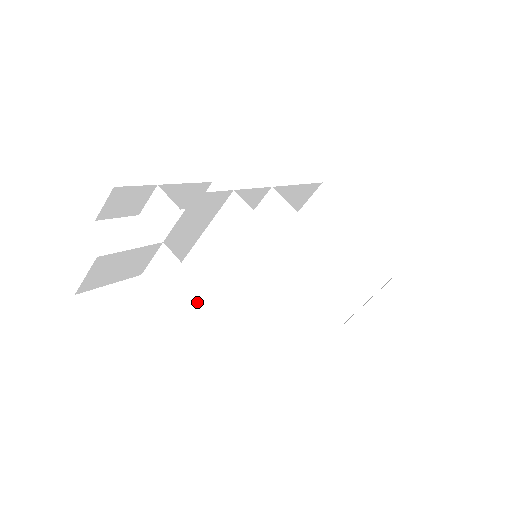
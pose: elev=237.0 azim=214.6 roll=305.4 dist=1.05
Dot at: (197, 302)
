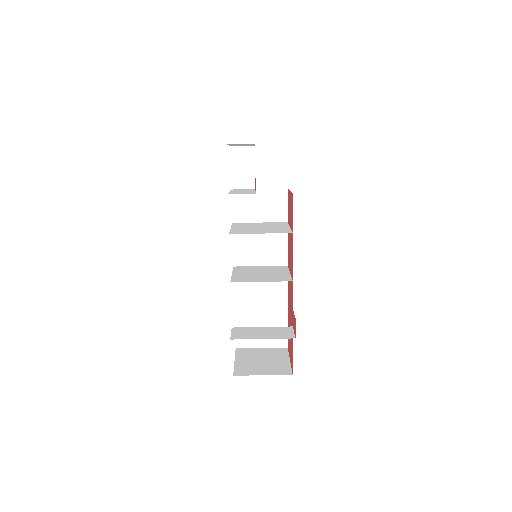
Dot at: occluded
